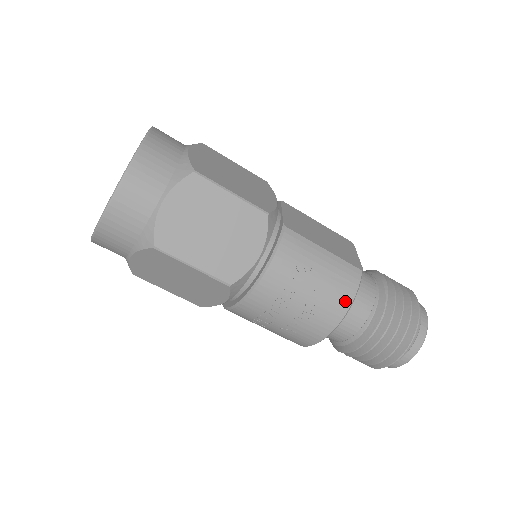
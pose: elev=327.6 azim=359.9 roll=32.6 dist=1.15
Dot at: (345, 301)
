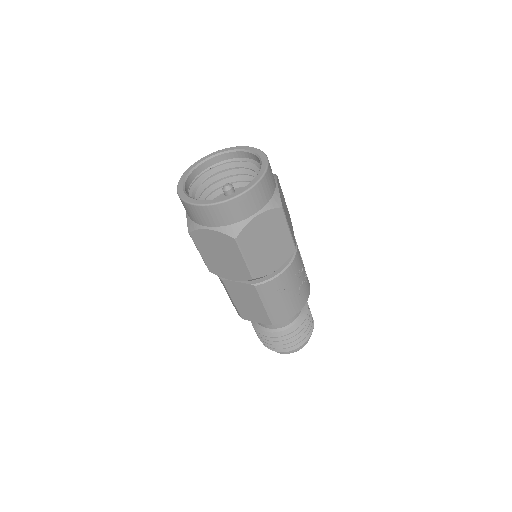
Dot at: occluded
